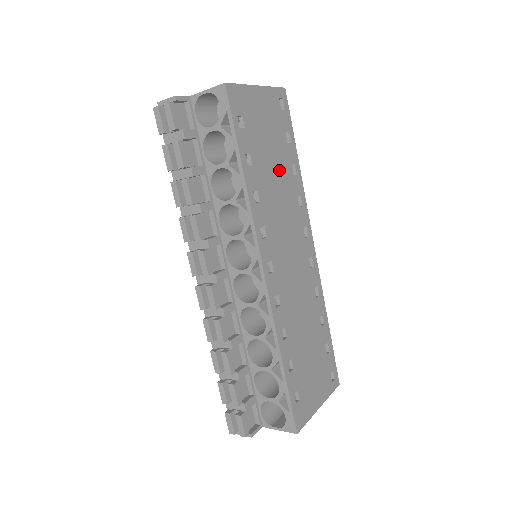
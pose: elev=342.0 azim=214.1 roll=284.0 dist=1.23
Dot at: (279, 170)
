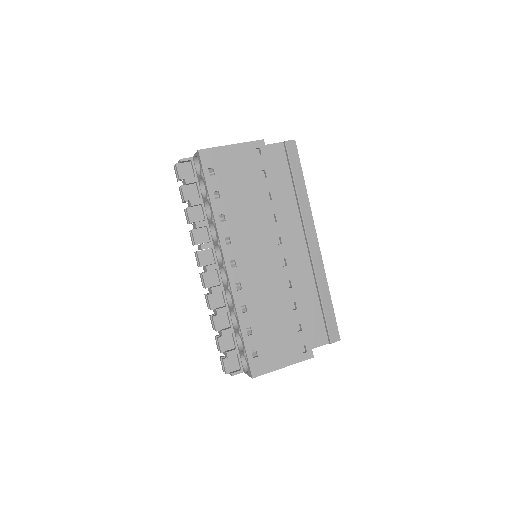
Dot at: (250, 198)
